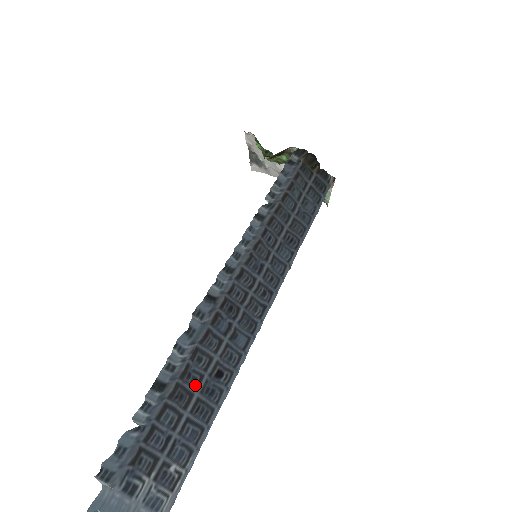
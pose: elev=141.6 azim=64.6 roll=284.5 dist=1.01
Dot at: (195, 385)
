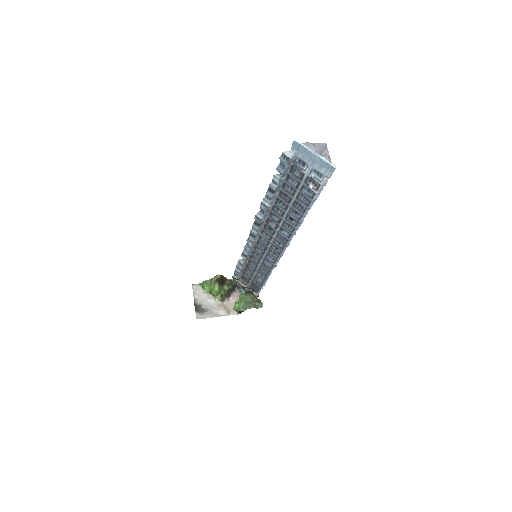
Dot at: (286, 205)
